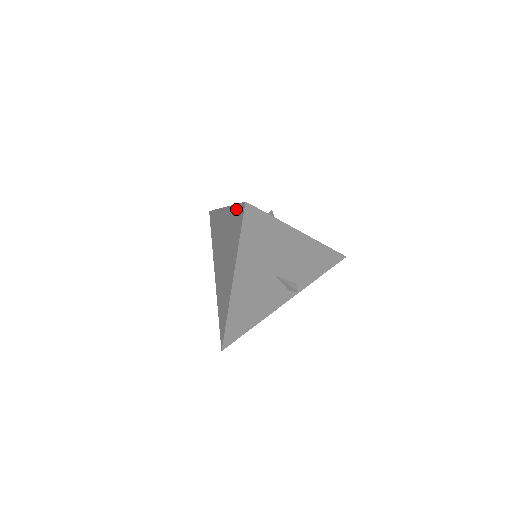
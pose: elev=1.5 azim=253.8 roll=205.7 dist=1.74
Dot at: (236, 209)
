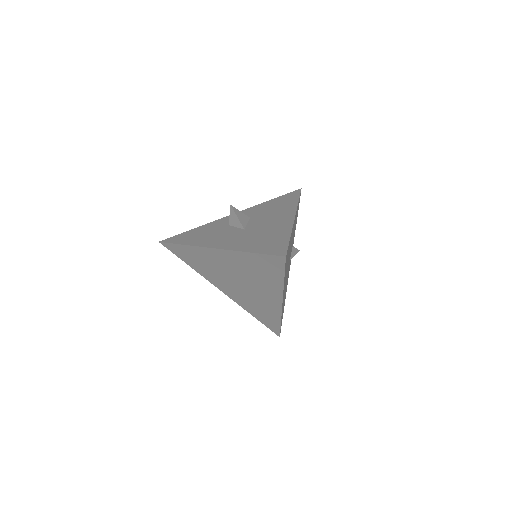
Dot at: (259, 257)
